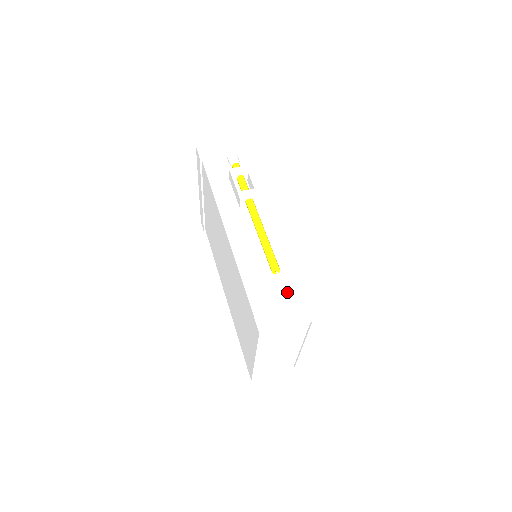
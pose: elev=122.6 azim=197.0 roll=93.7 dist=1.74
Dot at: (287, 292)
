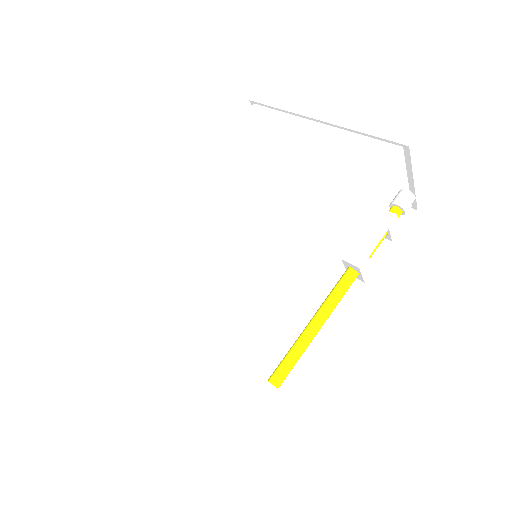
Dot at: (248, 408)
